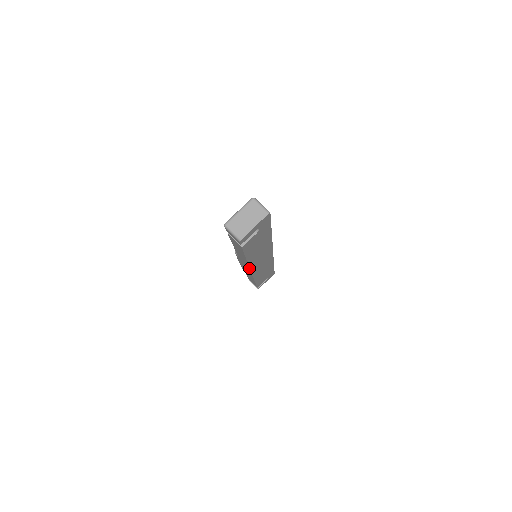
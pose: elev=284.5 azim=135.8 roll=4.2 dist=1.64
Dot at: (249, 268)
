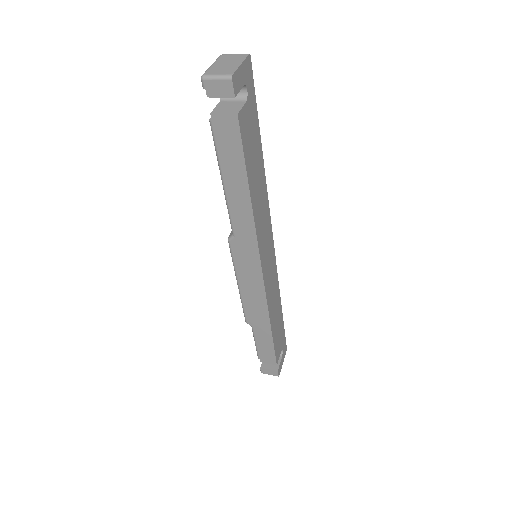
Dot at: (257, 247)
